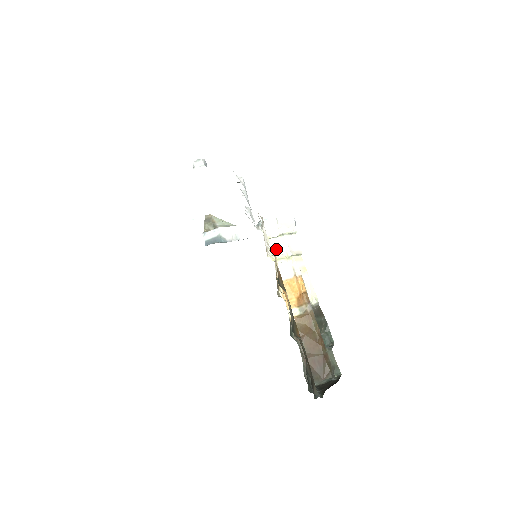
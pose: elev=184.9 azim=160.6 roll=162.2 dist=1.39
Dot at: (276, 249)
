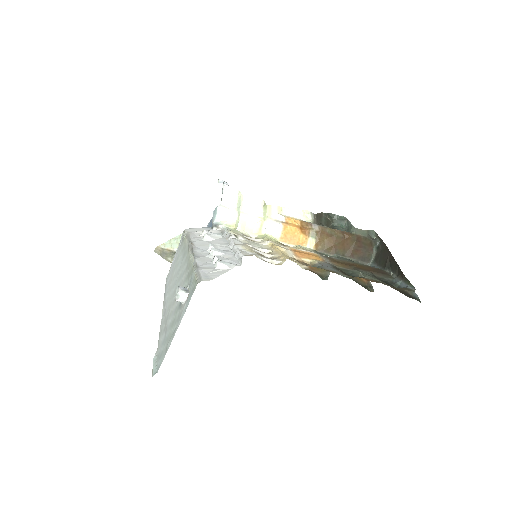
Dot at: (250, 225)
